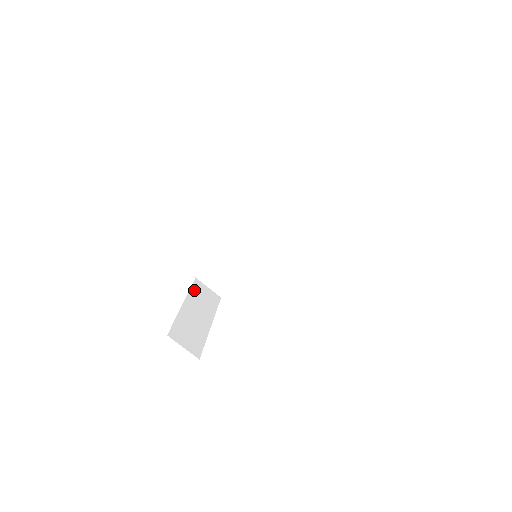
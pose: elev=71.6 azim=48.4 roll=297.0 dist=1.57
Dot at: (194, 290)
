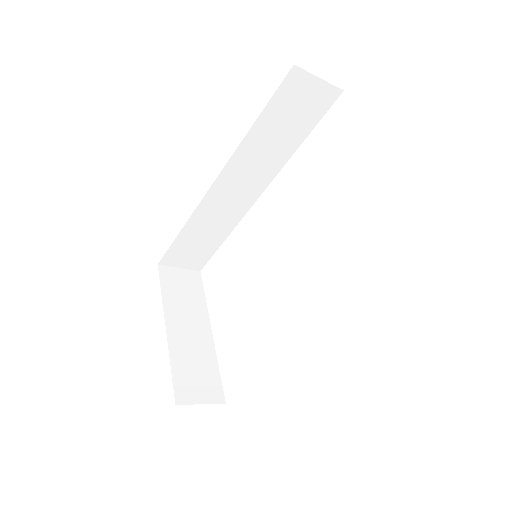
Dot at: (167, 290)
